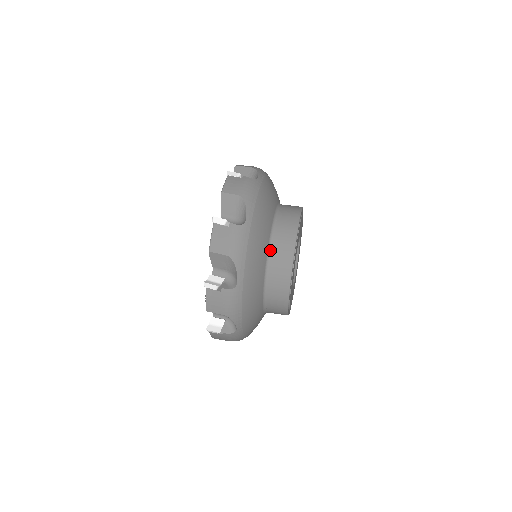
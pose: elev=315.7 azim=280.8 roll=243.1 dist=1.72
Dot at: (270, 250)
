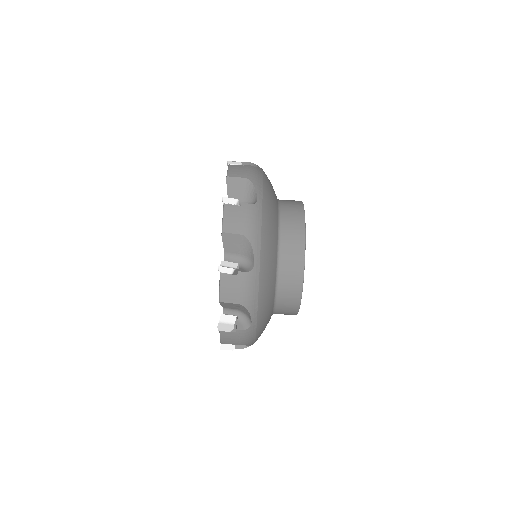
Dot at: (276, 306)
